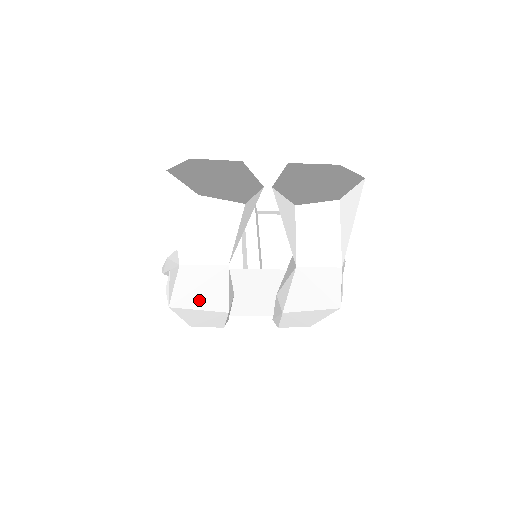
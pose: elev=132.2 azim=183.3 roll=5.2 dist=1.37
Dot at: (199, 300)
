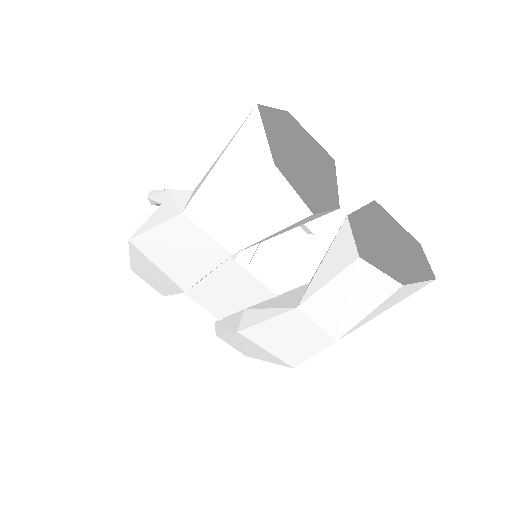
Dot at: (167, 259)
